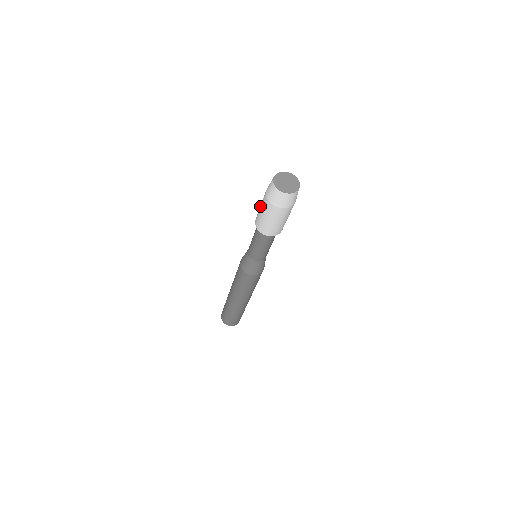
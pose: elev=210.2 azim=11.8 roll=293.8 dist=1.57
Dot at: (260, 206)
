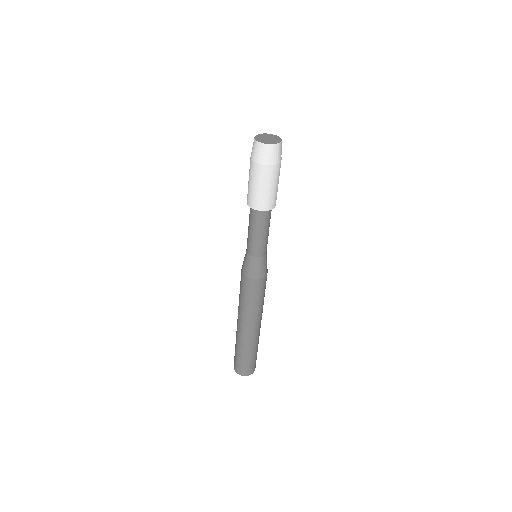
Dot at: occluded
